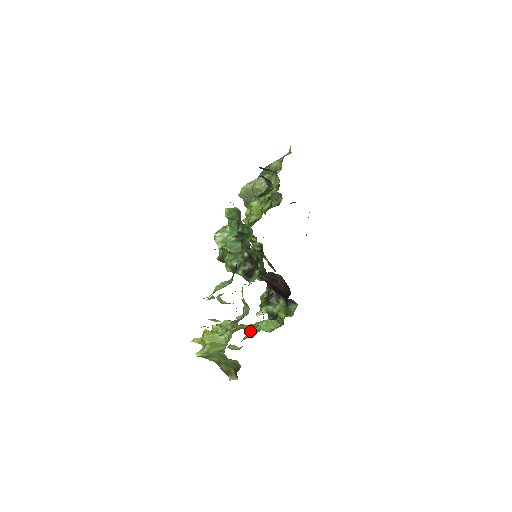
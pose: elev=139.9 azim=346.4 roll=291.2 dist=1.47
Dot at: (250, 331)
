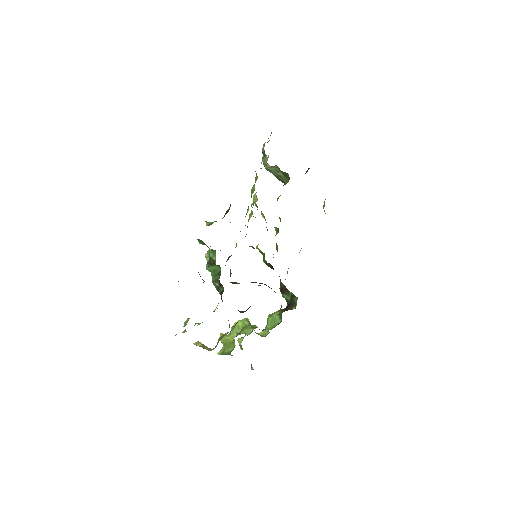
Dot at: occluded
